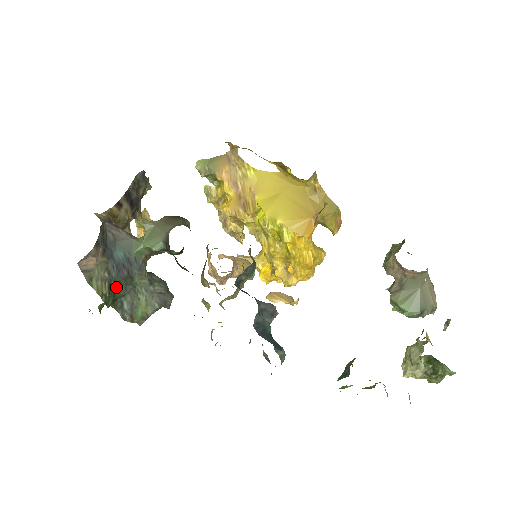
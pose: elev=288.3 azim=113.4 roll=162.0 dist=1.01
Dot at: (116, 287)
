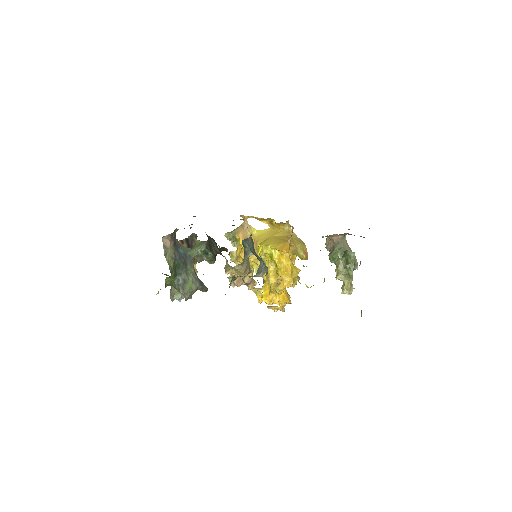
Dot at: (177, 266)
